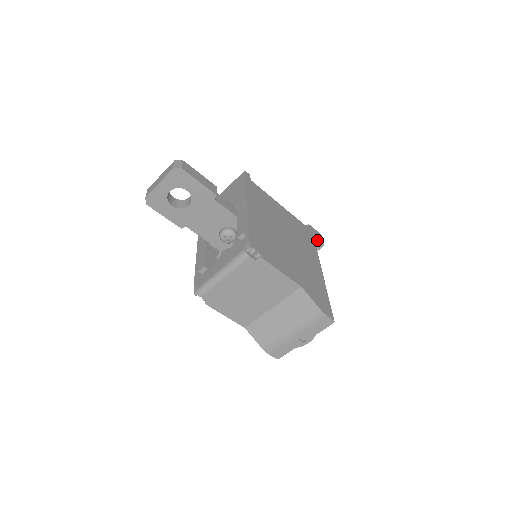
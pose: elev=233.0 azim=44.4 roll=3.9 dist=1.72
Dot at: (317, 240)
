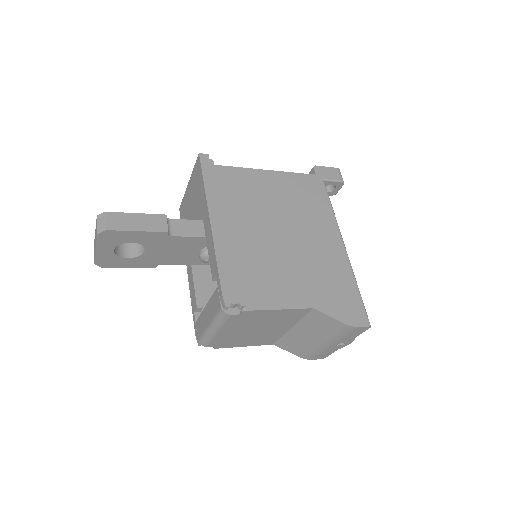
Dot at: (332, 183)
